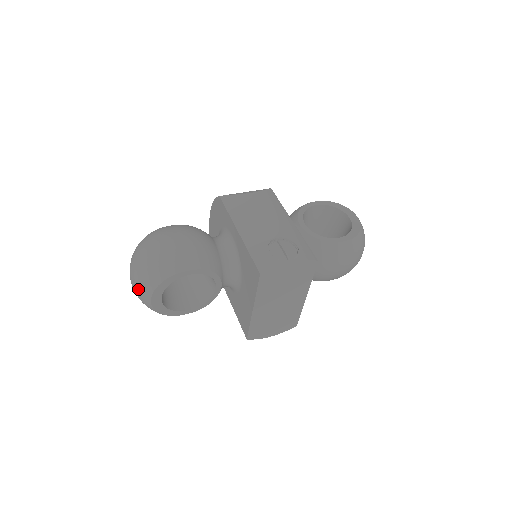
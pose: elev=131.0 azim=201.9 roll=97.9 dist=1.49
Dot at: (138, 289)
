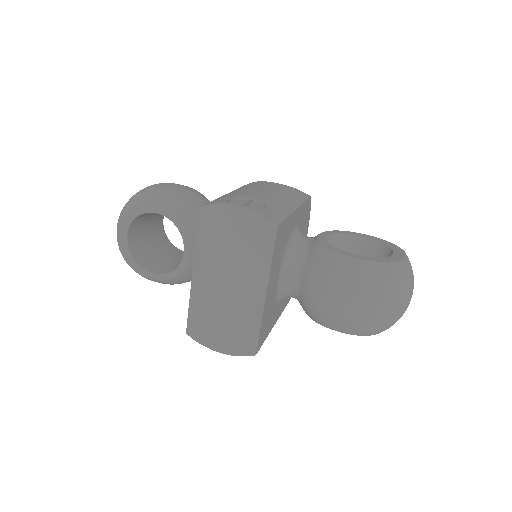
Dot at: occluded
